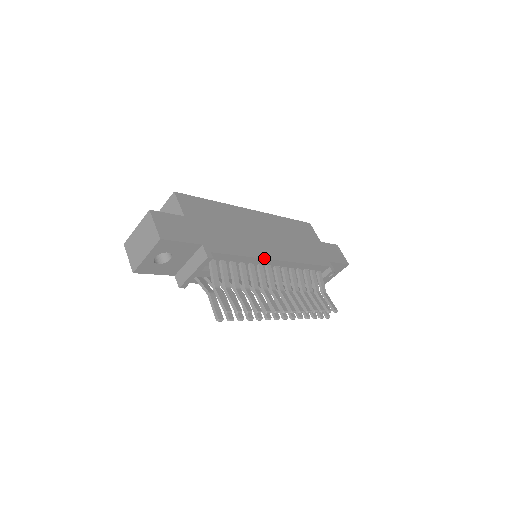
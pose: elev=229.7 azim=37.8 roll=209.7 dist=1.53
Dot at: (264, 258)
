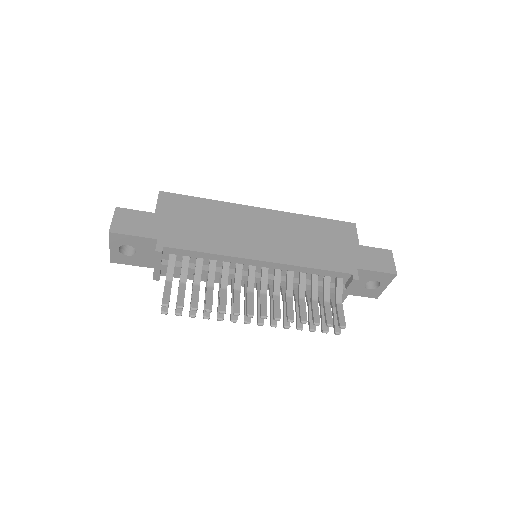
Dot at: (238, 257)
